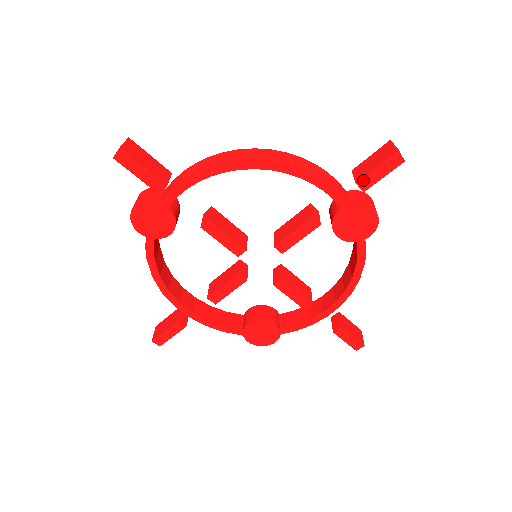
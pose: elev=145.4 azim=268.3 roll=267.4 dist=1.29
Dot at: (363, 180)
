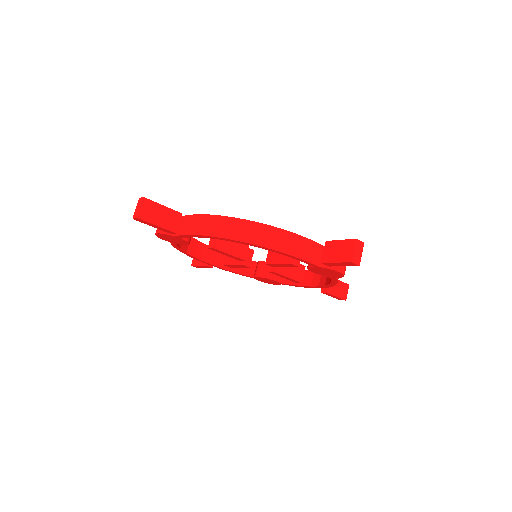
Dot at: (327, 263)
